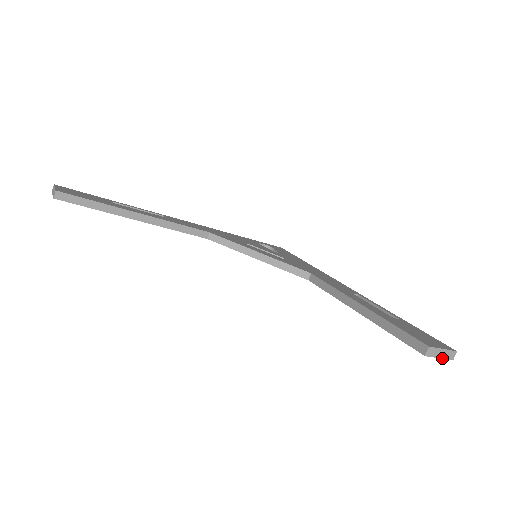
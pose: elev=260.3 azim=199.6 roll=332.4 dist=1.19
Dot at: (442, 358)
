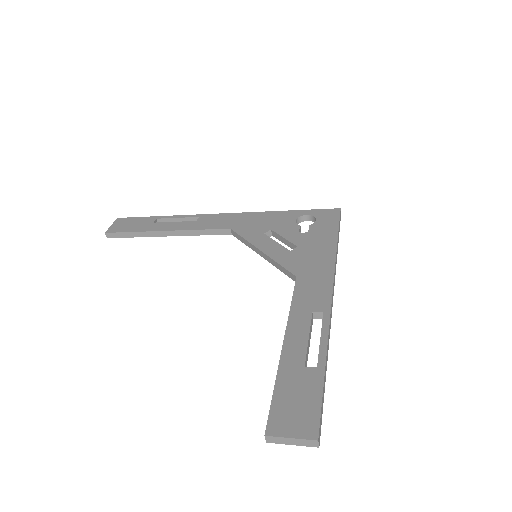
Dot at: (298, 445)
